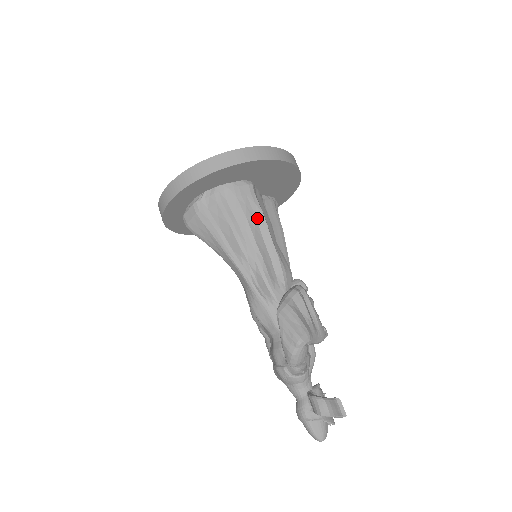
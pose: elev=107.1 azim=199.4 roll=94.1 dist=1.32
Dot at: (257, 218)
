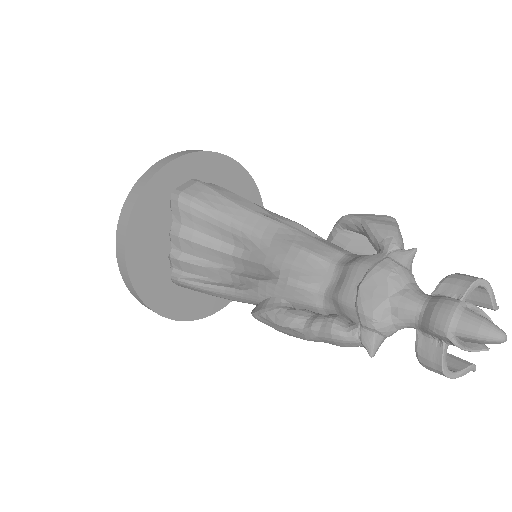
Dot at: occluded
